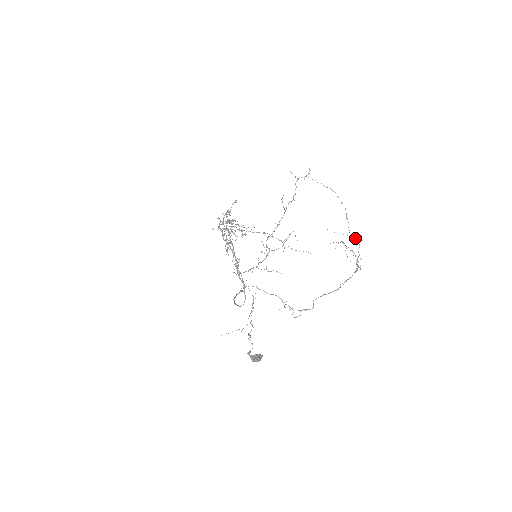
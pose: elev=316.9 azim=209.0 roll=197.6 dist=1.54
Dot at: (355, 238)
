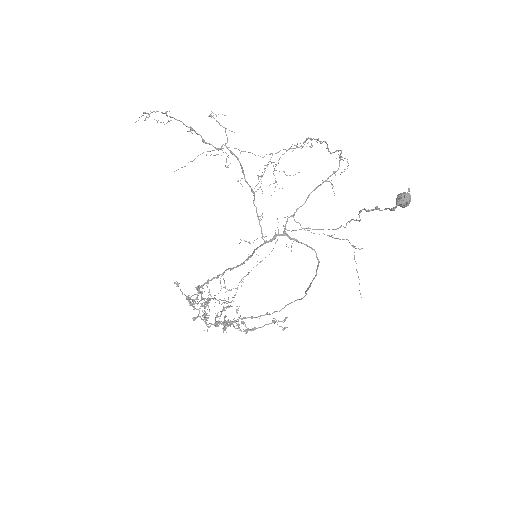
Dot at: (272, 154)
